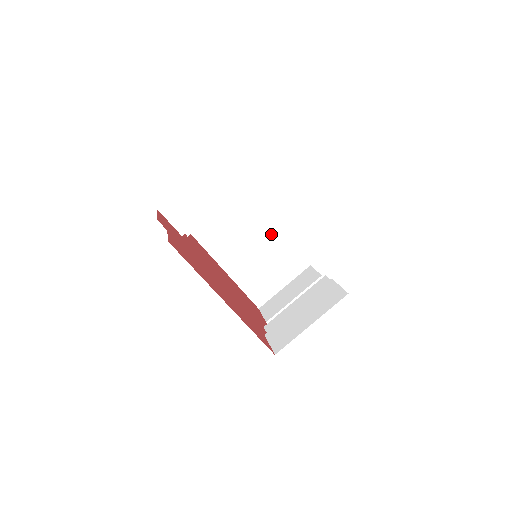
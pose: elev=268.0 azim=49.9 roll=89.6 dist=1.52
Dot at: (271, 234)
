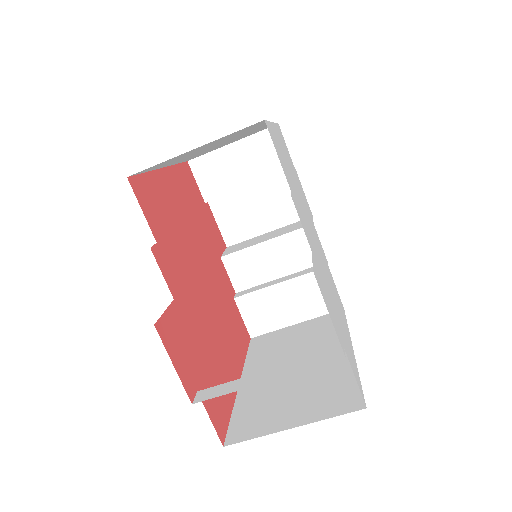
Dot at: (255, 129)
